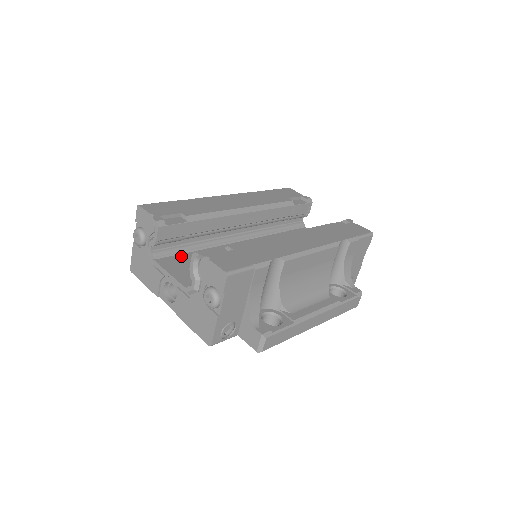
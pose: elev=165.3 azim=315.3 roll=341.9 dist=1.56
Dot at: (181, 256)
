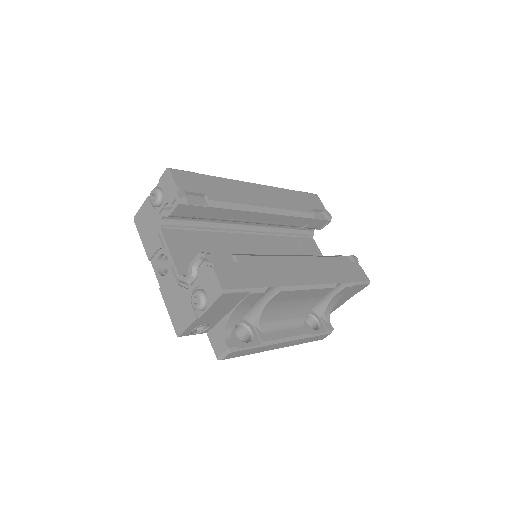
Dot at: (187, 233)
